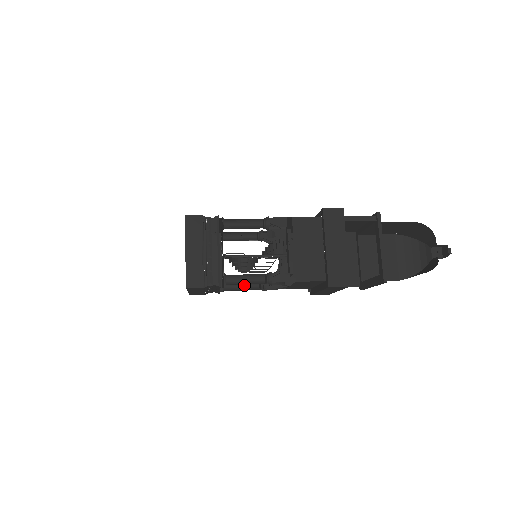
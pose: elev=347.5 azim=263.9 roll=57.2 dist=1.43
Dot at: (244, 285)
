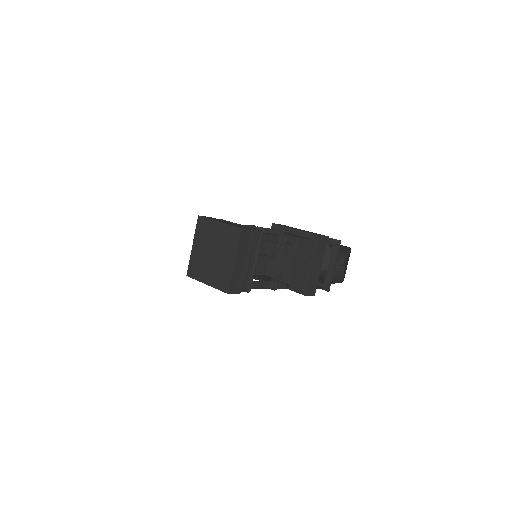
Dot at: occluded
